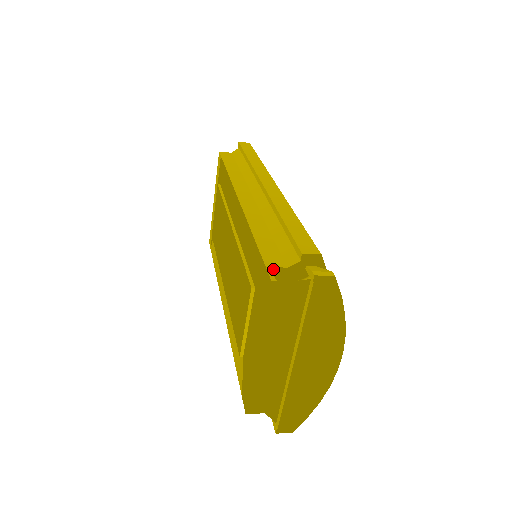
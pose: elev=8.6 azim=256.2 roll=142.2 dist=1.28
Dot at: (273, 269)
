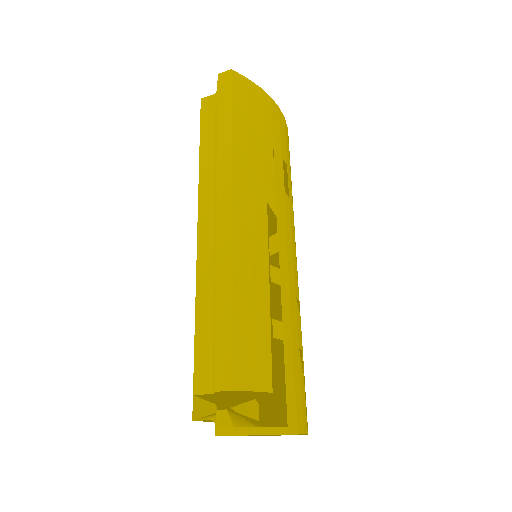
Dot at: (200, 396)
